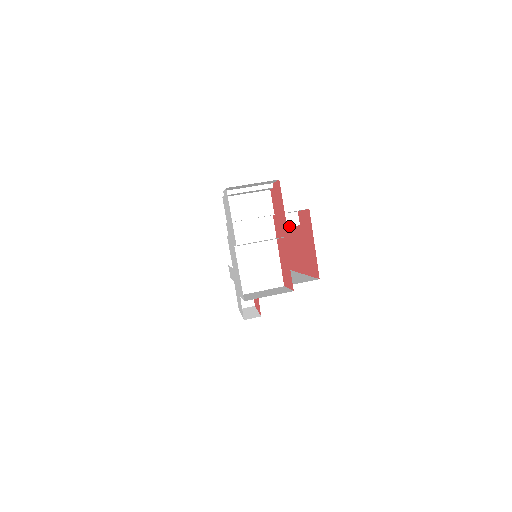
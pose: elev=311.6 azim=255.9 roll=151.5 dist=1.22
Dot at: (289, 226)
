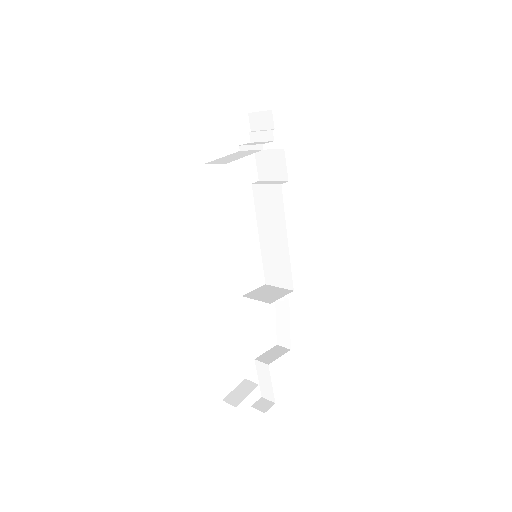
Dot at: (275, 184)
